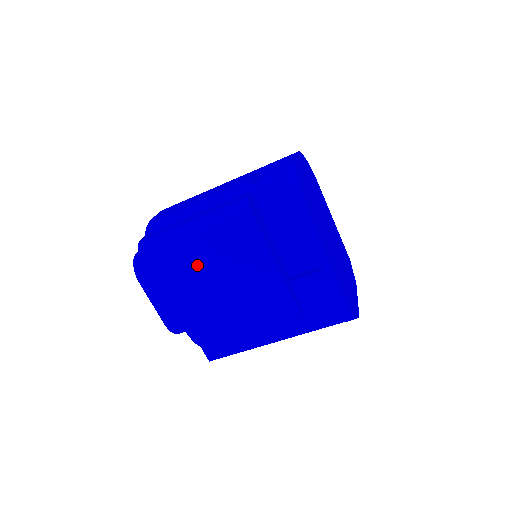
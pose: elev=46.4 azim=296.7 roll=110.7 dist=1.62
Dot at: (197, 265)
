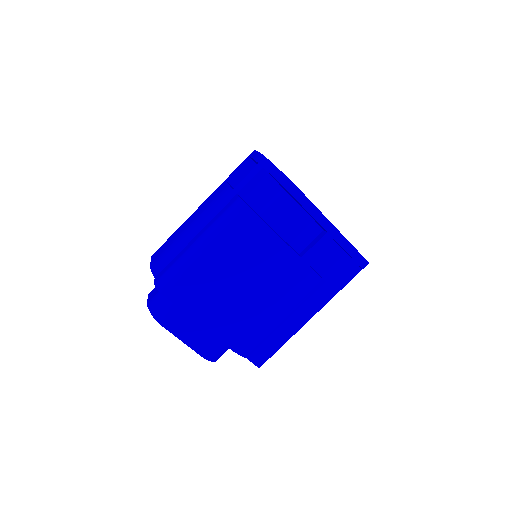
Dot at: (218, 279)
